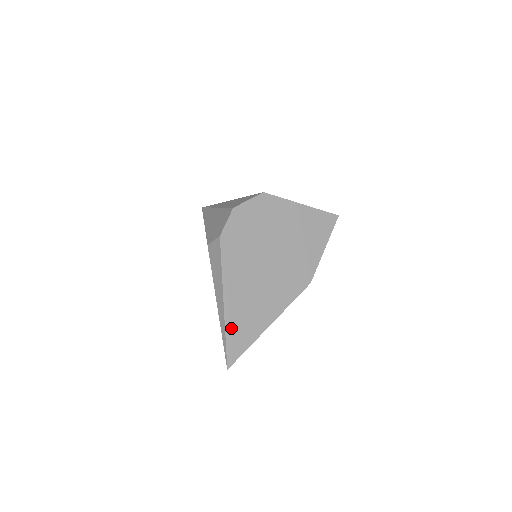
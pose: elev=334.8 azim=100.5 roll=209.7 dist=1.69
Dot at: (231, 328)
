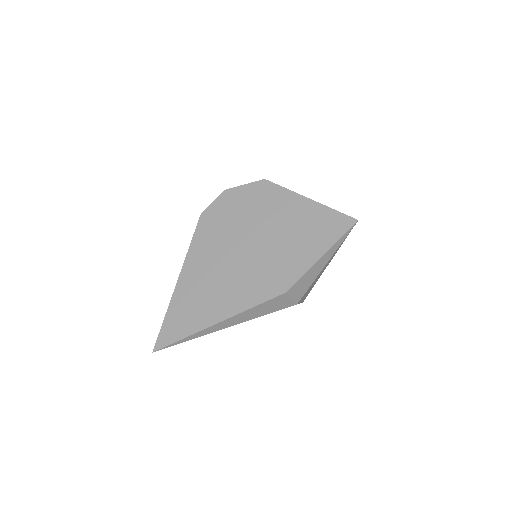
Dot at: (174, 310)
